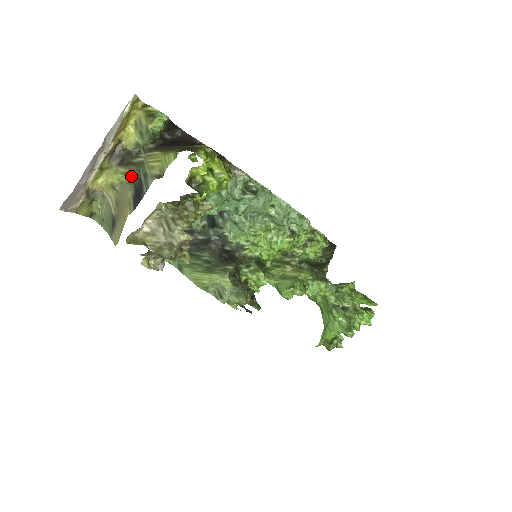
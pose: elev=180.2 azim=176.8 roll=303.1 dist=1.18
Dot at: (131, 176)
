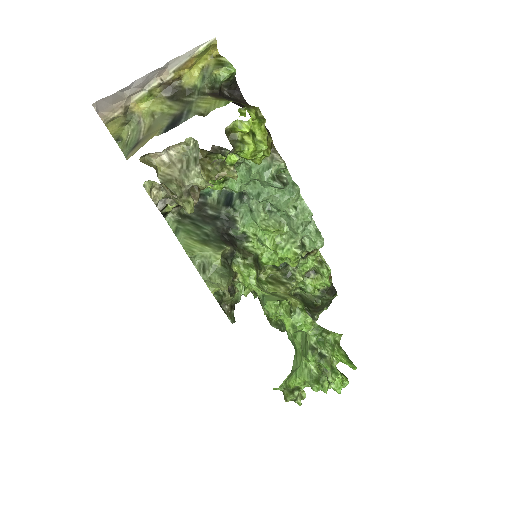
Dot at: (175, 109)
